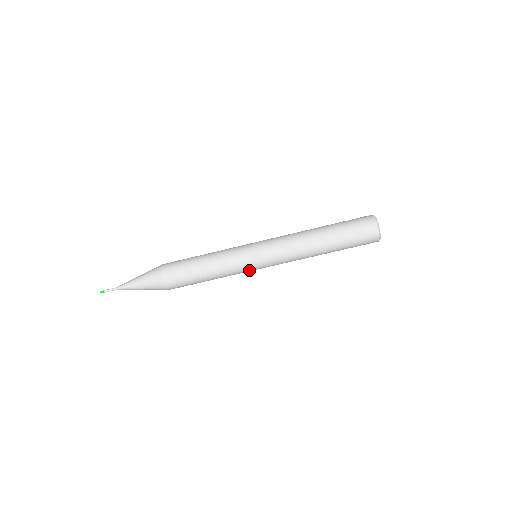
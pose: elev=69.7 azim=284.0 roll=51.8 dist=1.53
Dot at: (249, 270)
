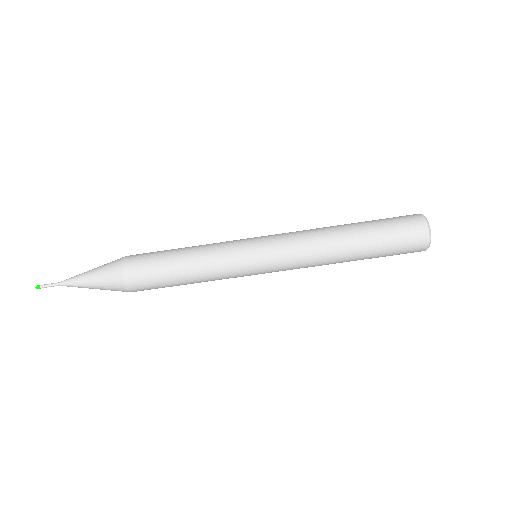
Dot at: occluded
